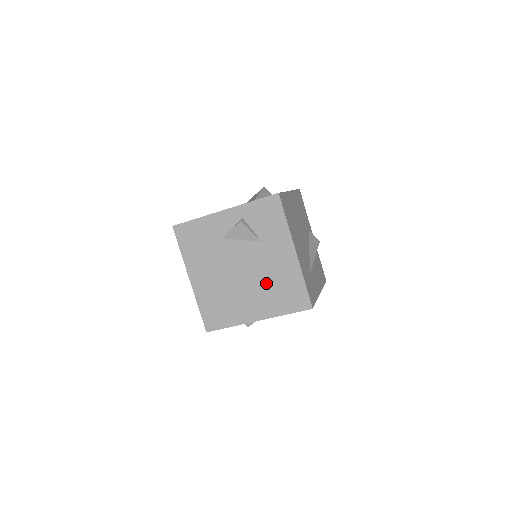
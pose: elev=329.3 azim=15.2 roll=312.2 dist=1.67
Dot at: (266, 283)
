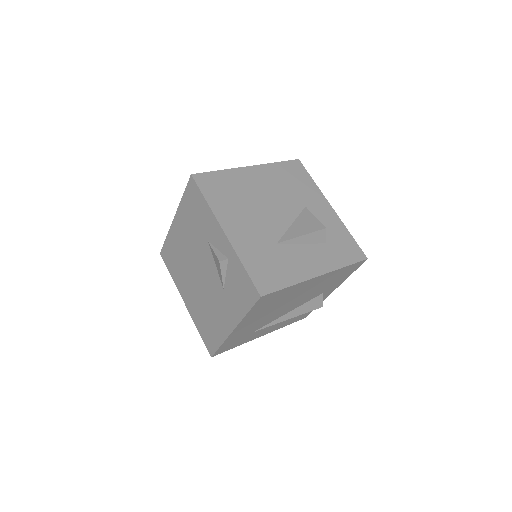
Dot at: (204, 304)
